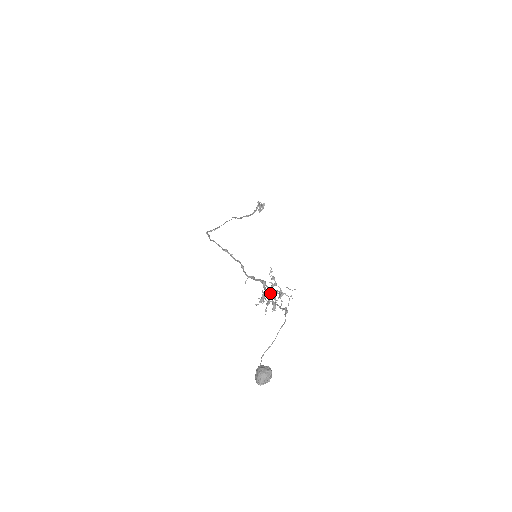
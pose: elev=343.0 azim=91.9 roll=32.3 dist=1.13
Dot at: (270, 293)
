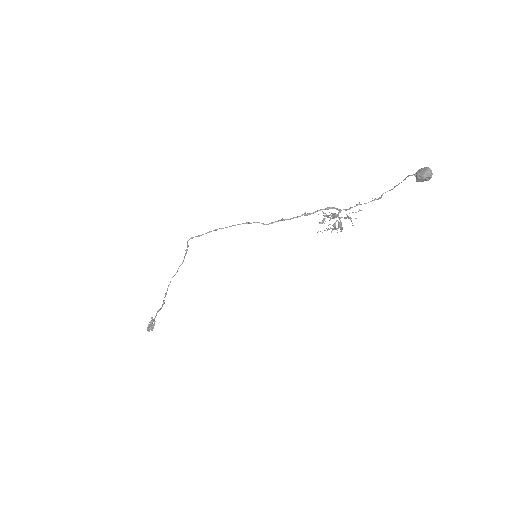
Dot at: (341, 210)
